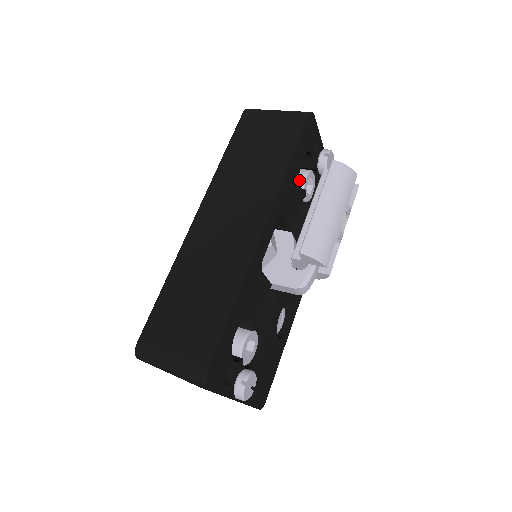
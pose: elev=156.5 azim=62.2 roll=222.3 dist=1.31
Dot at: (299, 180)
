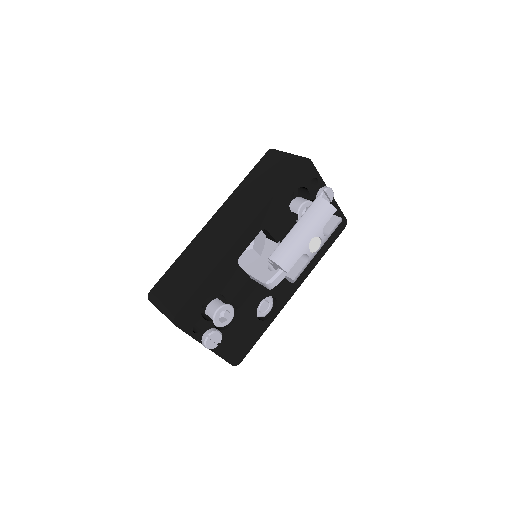
Dot at: occluded
